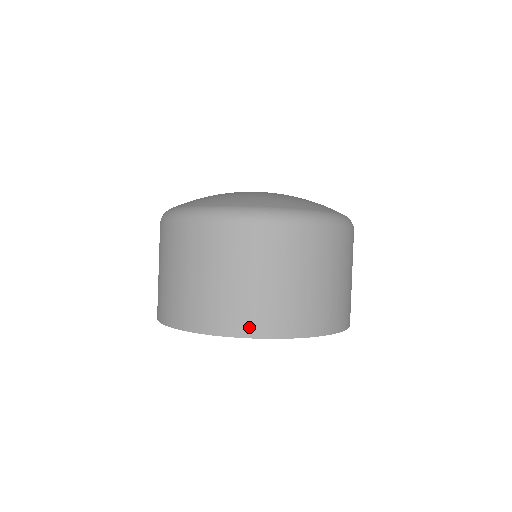
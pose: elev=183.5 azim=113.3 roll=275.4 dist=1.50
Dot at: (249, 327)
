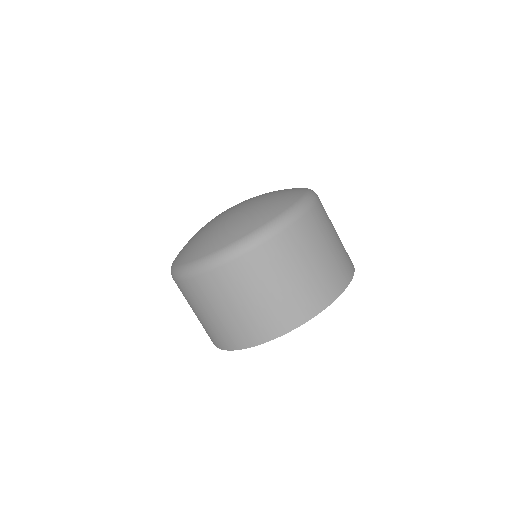
Dot at: (330, 294)
